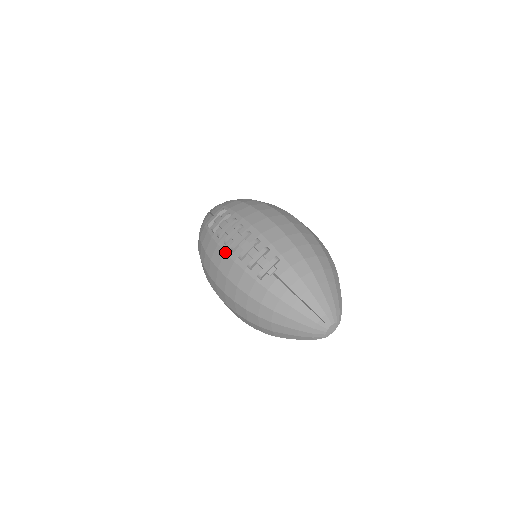
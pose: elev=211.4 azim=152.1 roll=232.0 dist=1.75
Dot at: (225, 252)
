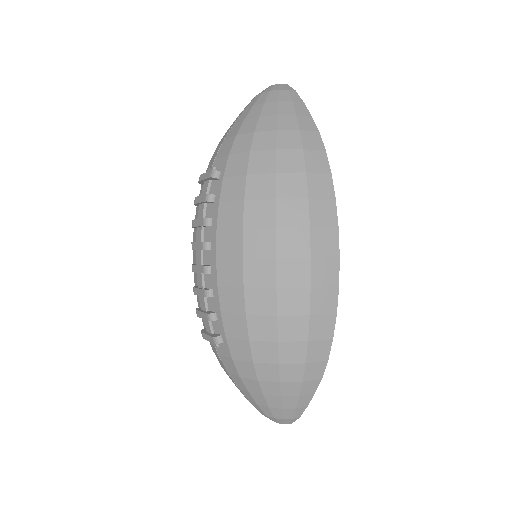
Dot at: occluded
